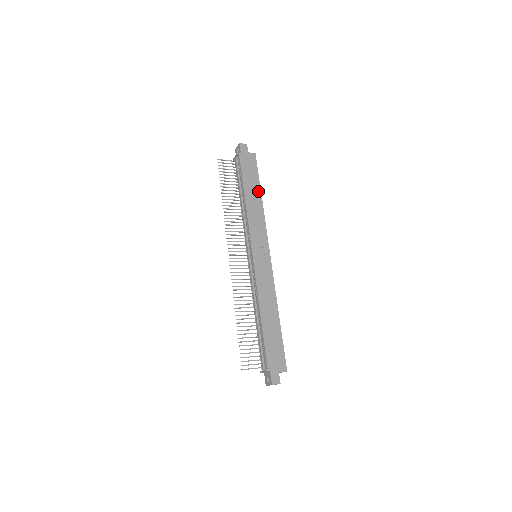
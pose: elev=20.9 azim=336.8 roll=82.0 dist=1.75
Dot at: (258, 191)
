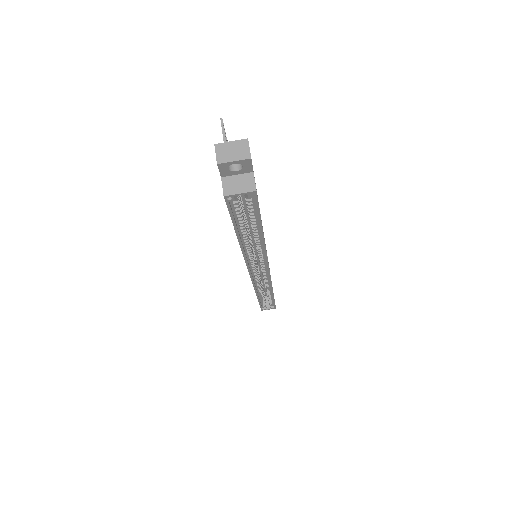
Dot at: occluded
